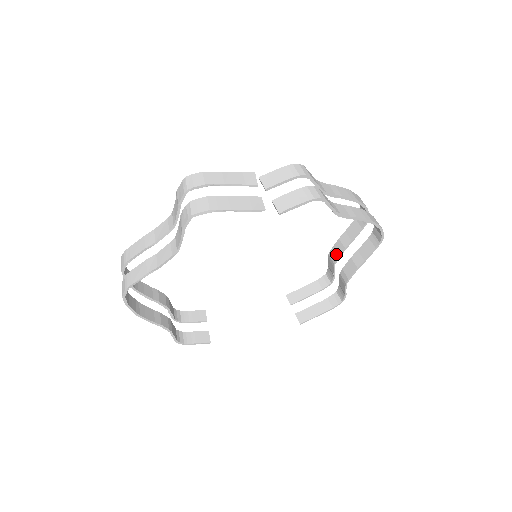
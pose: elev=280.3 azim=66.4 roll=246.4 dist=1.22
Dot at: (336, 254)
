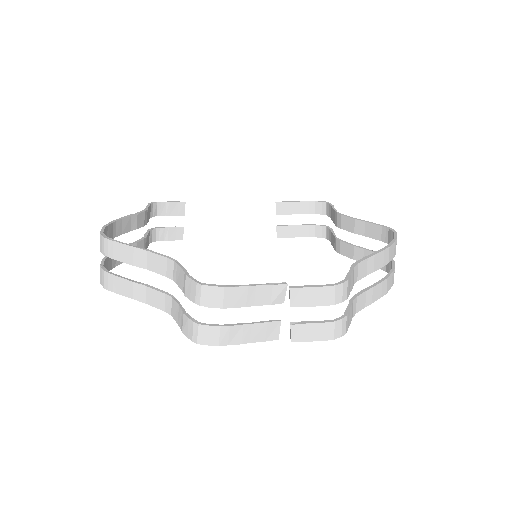
Dot at: (343, 225)
